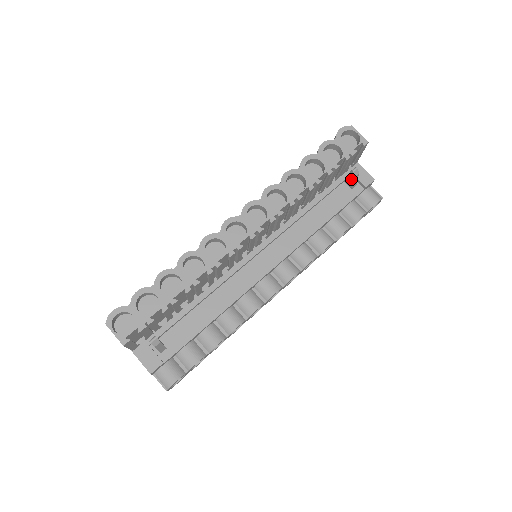
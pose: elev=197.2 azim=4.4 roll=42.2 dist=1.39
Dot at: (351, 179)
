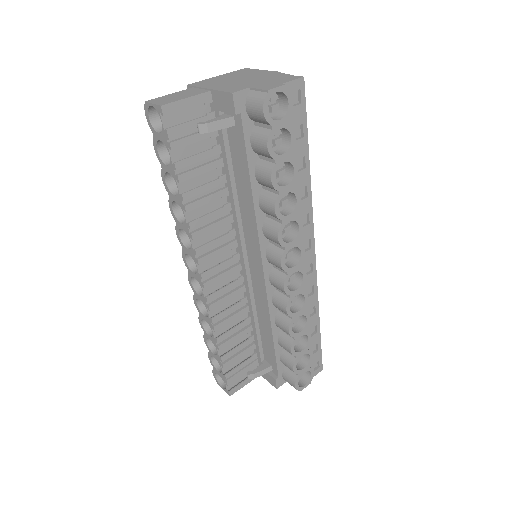
Dot at: (215, 130)
